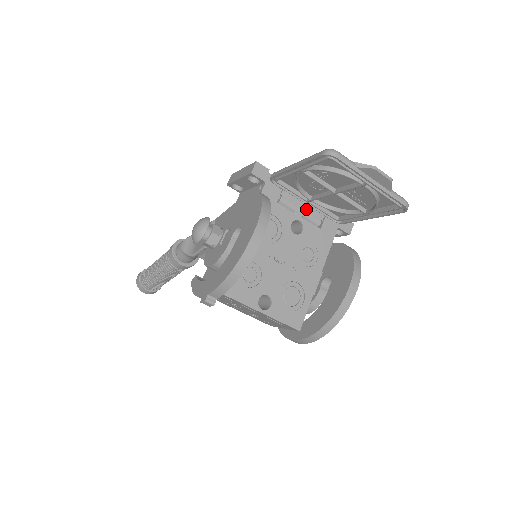
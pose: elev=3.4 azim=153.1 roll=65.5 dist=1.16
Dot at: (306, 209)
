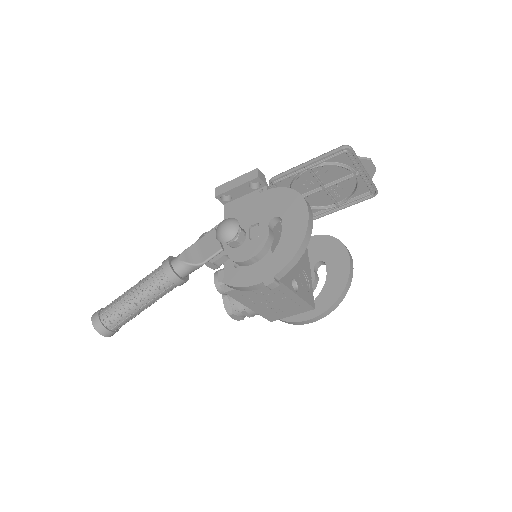
Dot at: occluded
